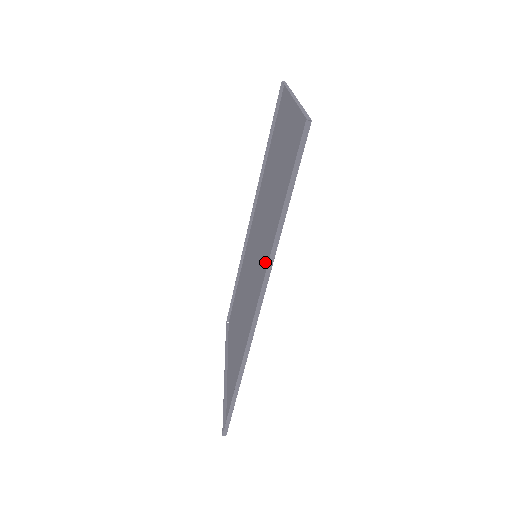
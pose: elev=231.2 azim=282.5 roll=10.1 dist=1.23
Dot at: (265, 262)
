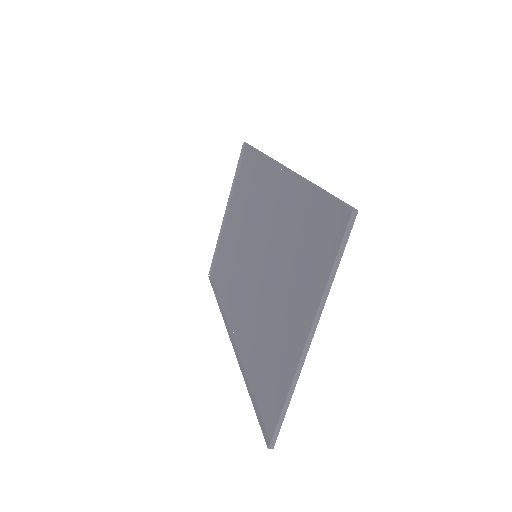
Dot at: (245, 324)
